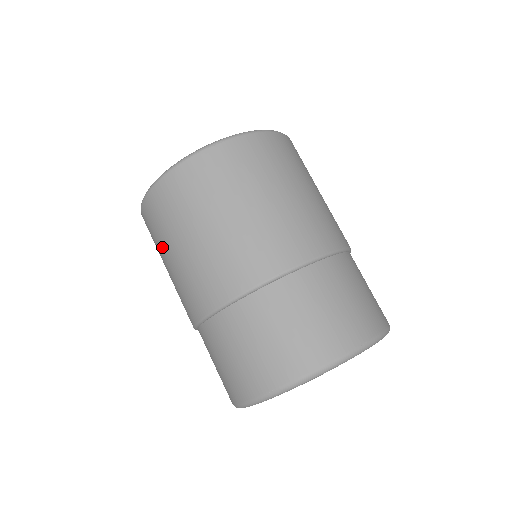
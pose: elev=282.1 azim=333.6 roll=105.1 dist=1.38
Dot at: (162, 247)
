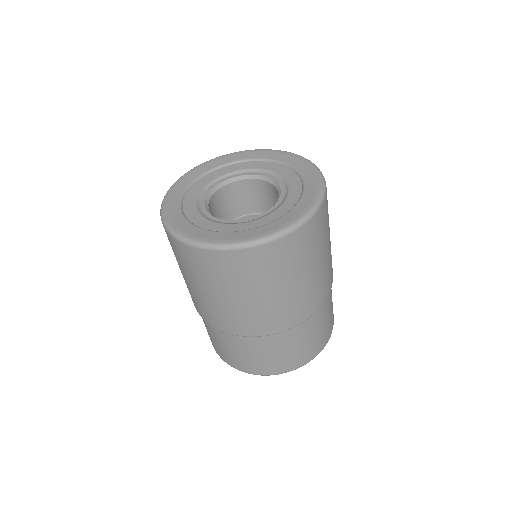
Dot at: occluded
